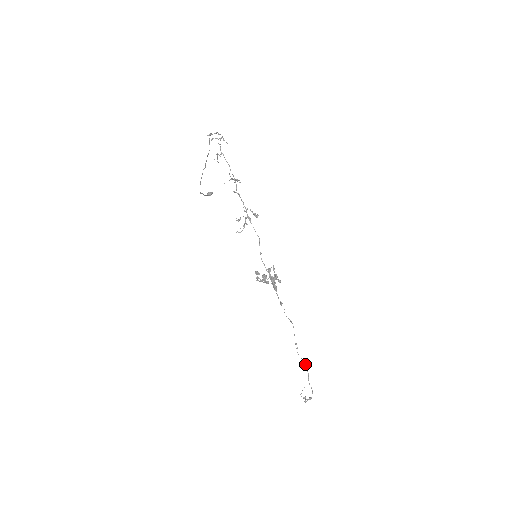
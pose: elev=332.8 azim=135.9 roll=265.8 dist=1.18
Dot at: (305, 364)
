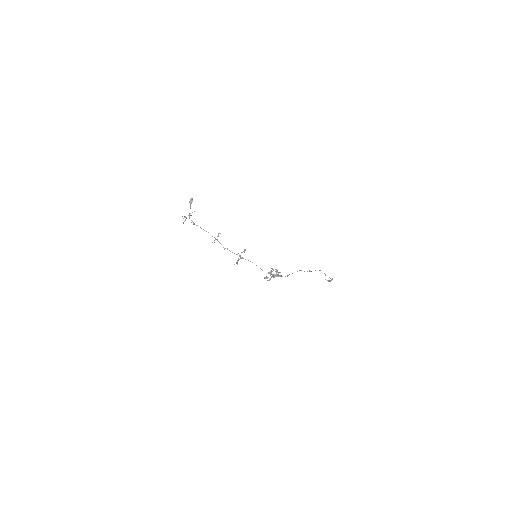
Dot at: (319, 270)
